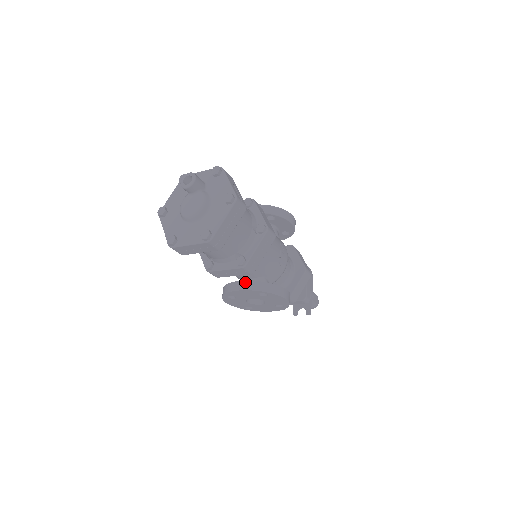
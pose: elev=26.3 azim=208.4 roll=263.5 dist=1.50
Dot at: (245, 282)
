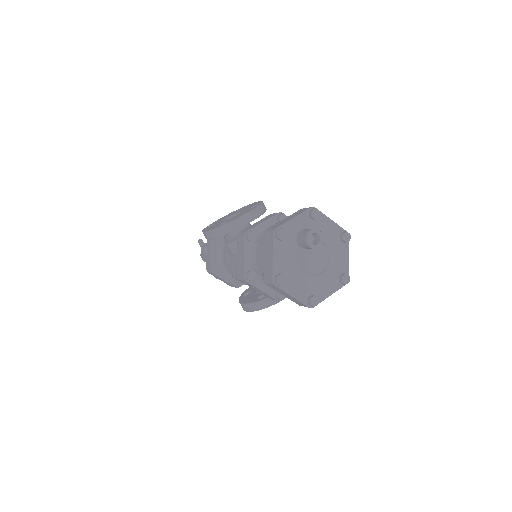
Dot at: occluded
